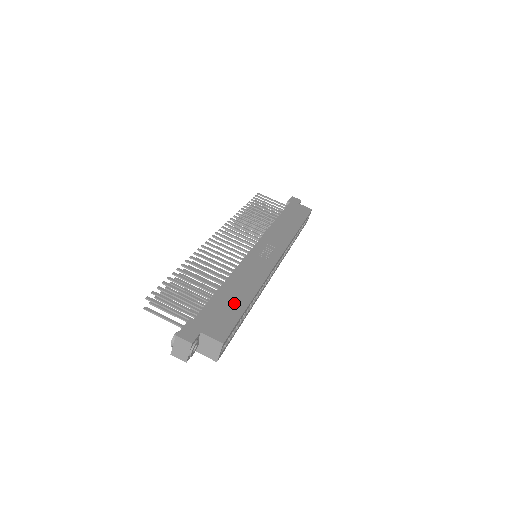
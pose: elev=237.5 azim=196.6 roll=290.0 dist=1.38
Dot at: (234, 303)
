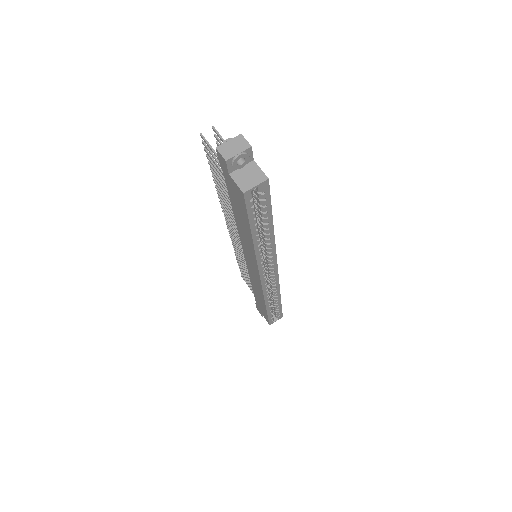
Dot at: occluded
